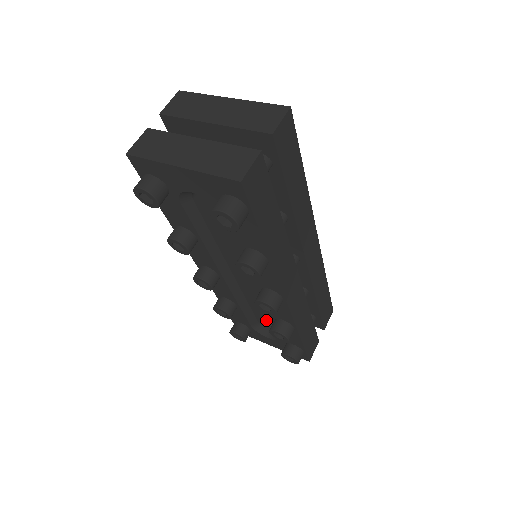
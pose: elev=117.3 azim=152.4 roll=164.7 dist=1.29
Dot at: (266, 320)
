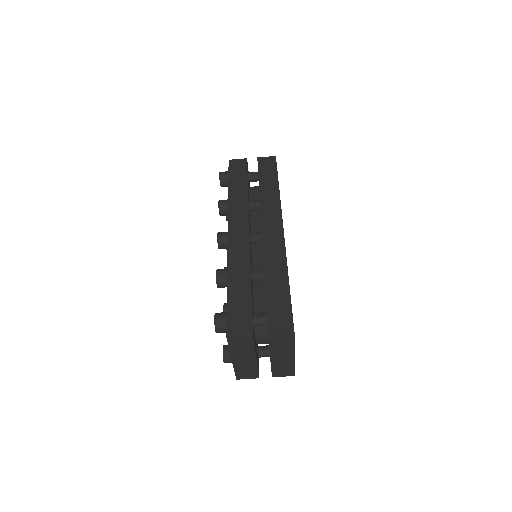
Dot at: occluded
